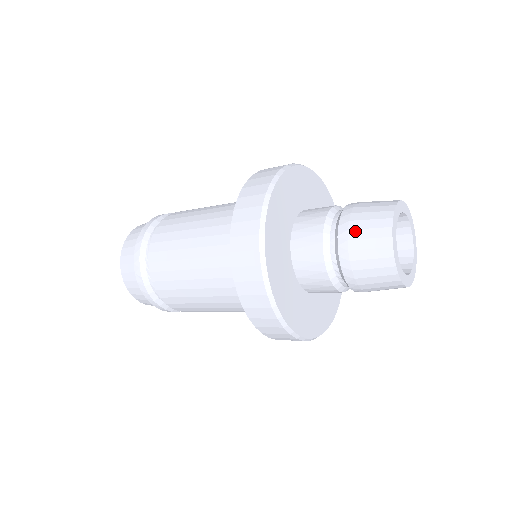
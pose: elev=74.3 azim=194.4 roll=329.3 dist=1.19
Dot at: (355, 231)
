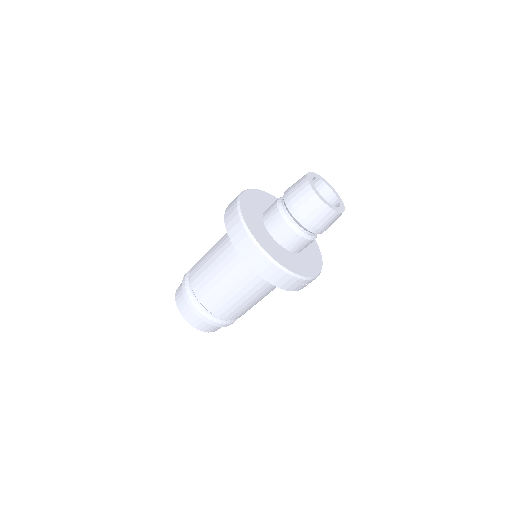
Dot at: (293, 198)
